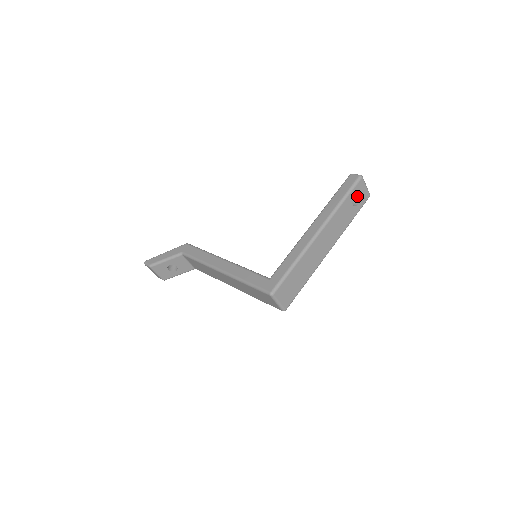
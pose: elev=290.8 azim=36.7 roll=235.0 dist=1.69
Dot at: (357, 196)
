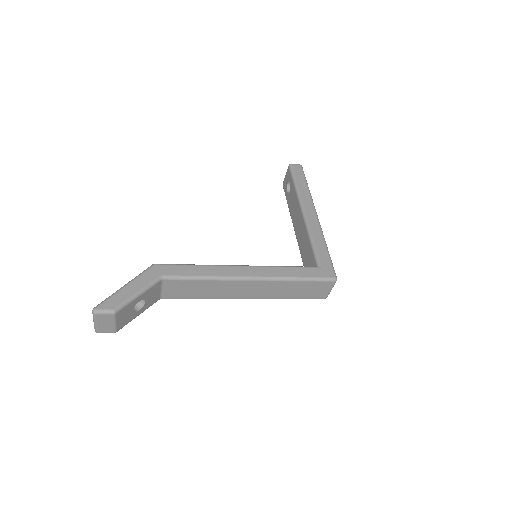
Dot at: occluded
